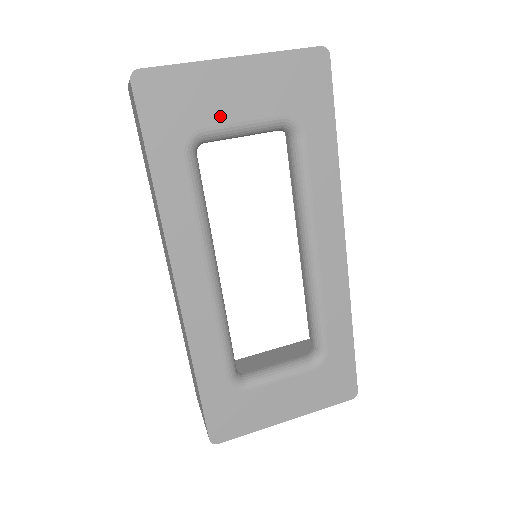
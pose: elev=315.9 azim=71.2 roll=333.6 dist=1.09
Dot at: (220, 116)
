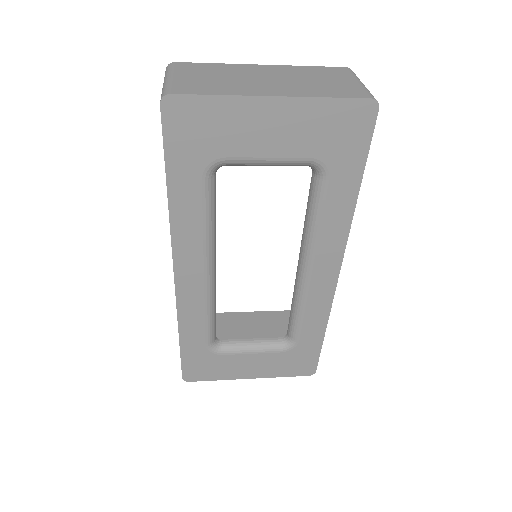
Dot at: (246, 149)
